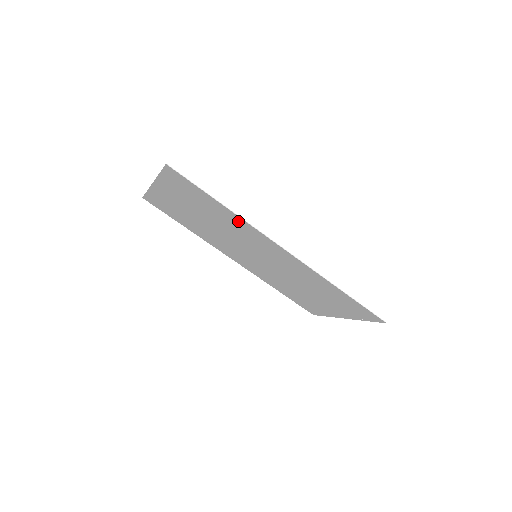
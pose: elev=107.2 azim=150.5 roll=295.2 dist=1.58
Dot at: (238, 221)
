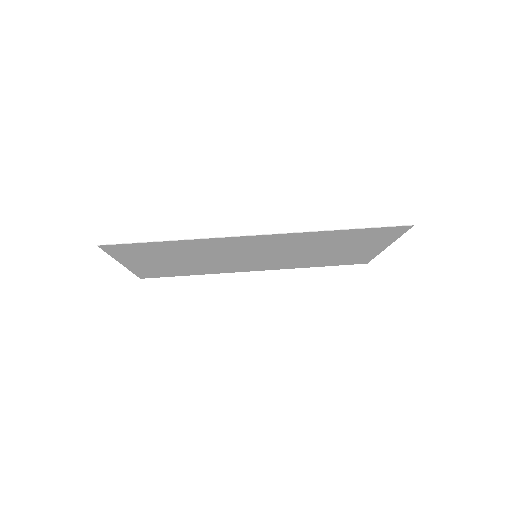
Dot at: (198, 243)
